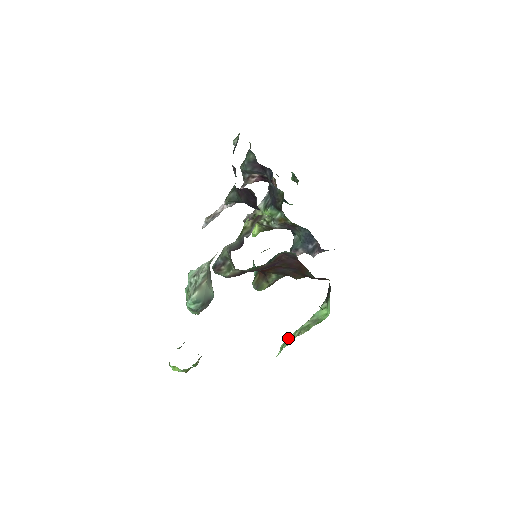
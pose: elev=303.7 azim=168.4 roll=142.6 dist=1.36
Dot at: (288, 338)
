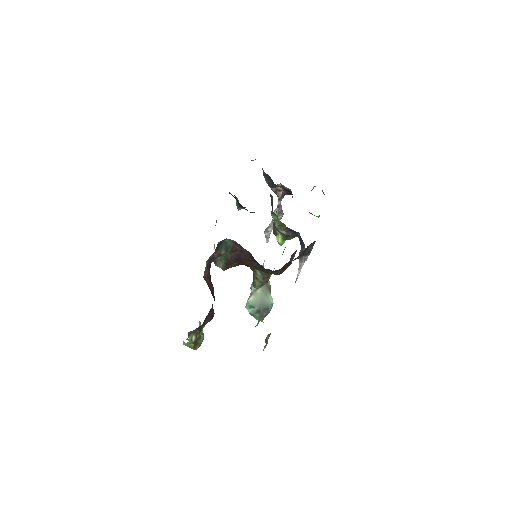
Dot at: occluded
